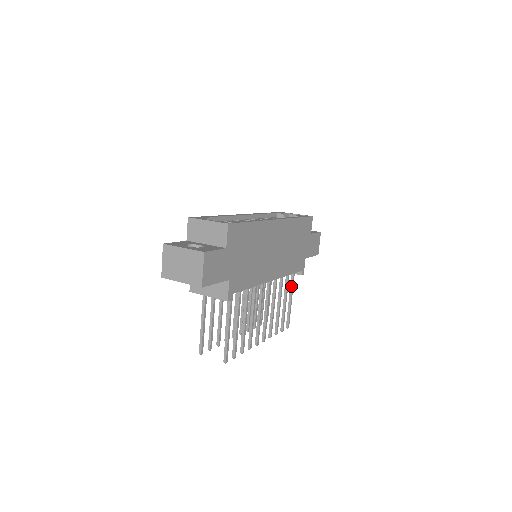
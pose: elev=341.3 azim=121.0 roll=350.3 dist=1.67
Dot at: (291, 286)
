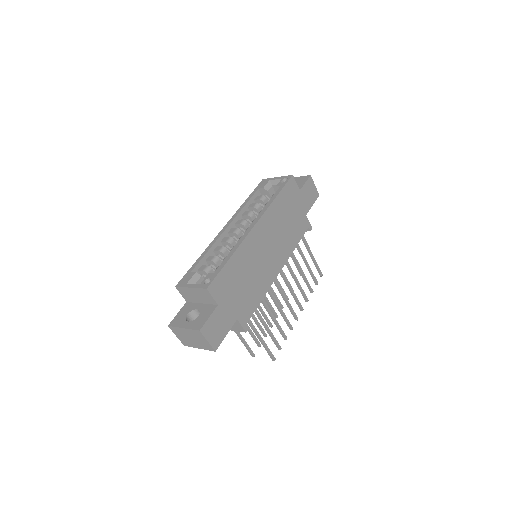
Dot at: (305, 246)
